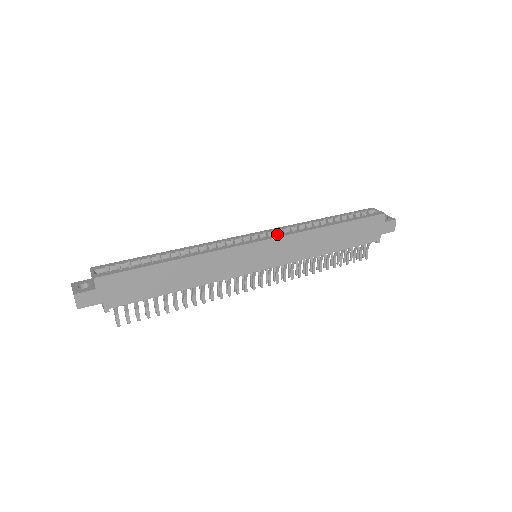
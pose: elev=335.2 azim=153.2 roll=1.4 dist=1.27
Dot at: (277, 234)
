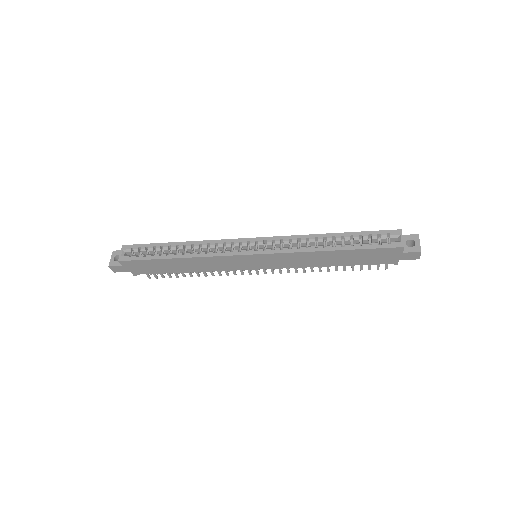
Dot at: (276, 244)
